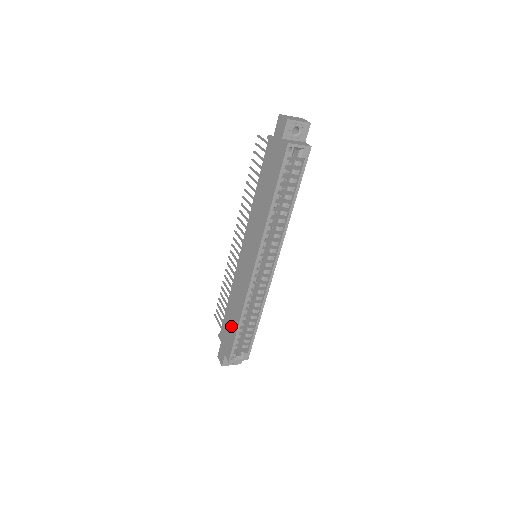
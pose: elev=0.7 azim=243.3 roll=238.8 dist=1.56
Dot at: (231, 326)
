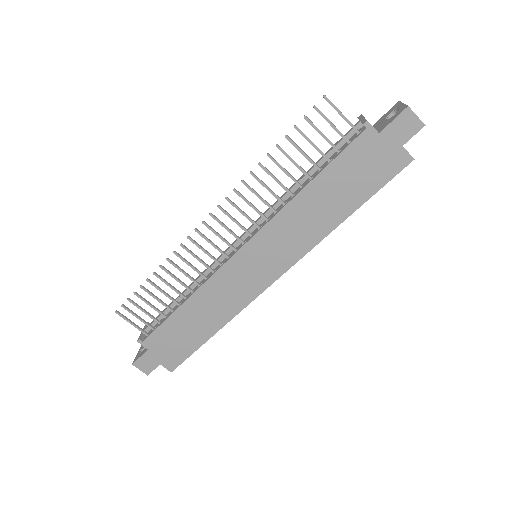
Dot at: (188, 336)
